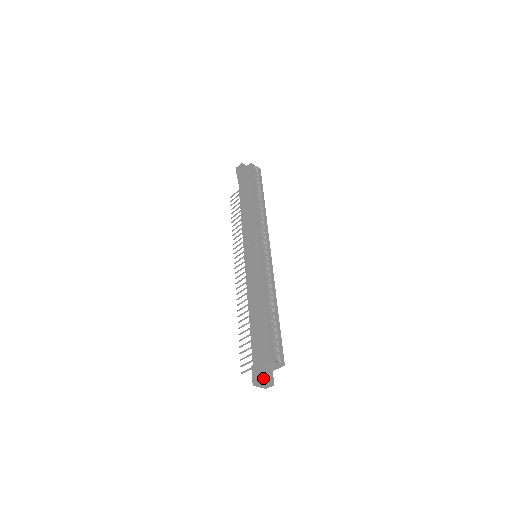
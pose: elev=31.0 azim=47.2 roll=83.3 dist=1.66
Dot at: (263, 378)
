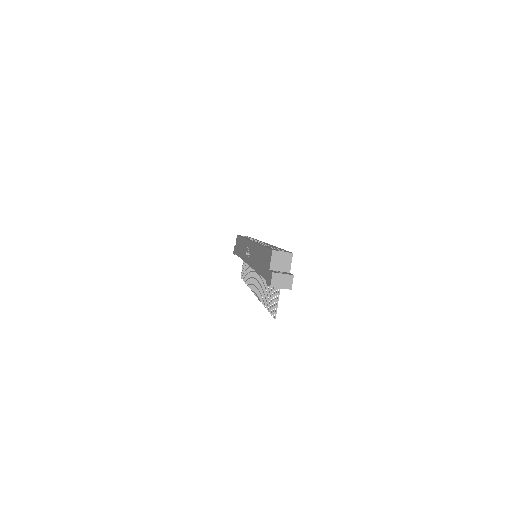
Dot at: (275, 272)
